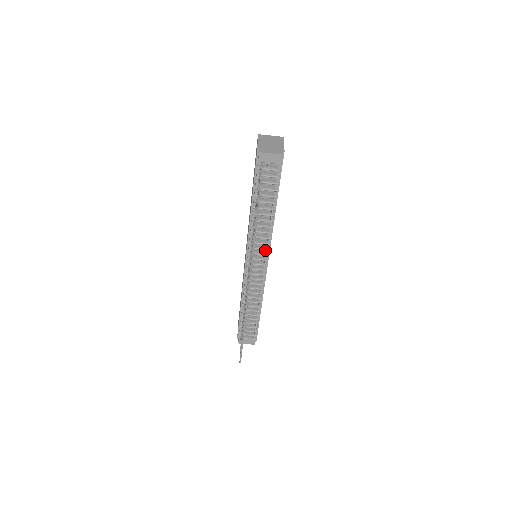
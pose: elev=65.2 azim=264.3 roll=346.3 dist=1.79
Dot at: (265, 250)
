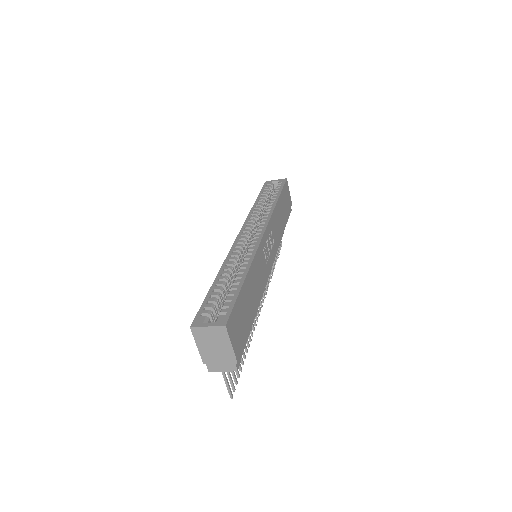
Dot at: occluded
